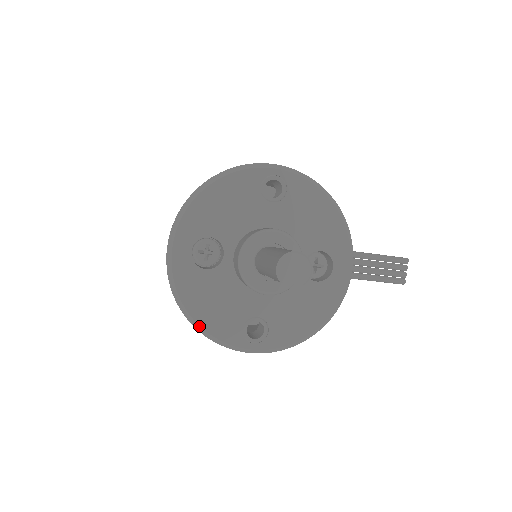
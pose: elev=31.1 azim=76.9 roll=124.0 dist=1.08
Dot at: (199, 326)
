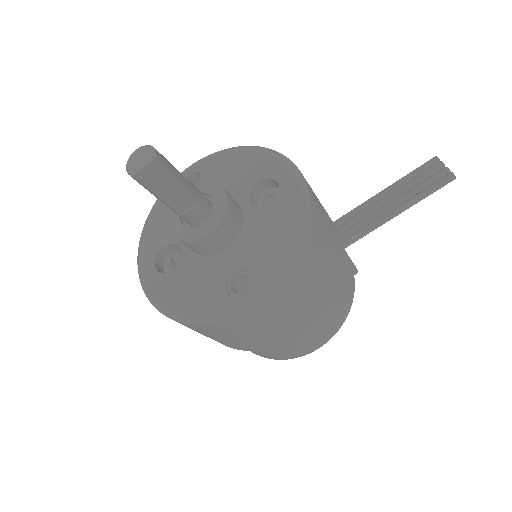
Dot at: (188, 318)
